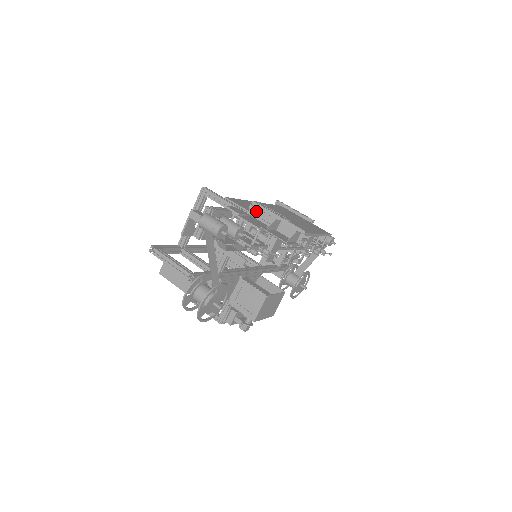
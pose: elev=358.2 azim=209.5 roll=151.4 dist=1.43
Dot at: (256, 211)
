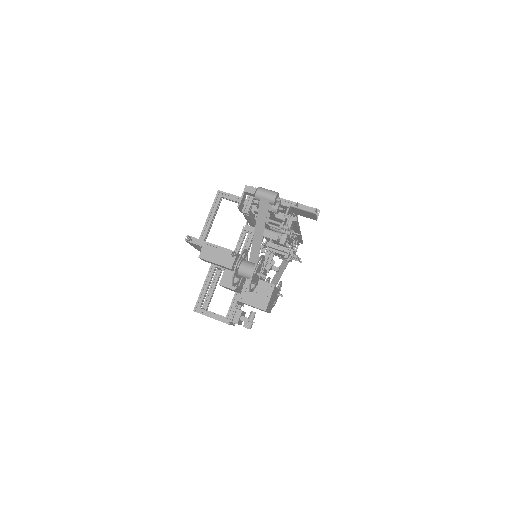
Dot at: occluded
